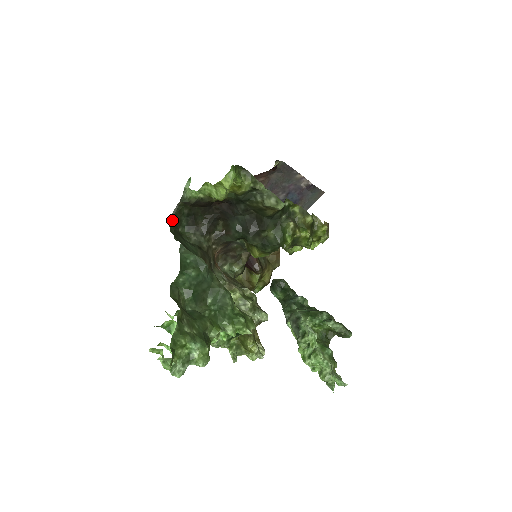
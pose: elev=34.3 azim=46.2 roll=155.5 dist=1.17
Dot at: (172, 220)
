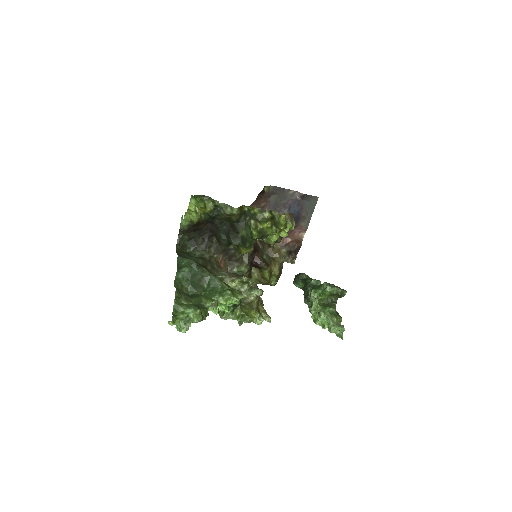
Dot at: (178, 245)
